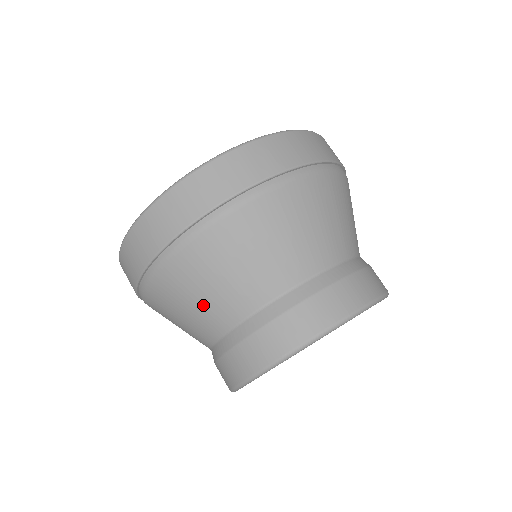
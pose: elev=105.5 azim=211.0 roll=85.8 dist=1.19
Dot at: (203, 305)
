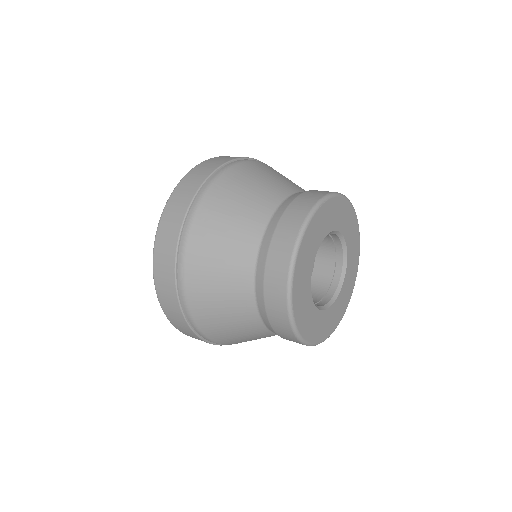
Dot at: (227, 257)
